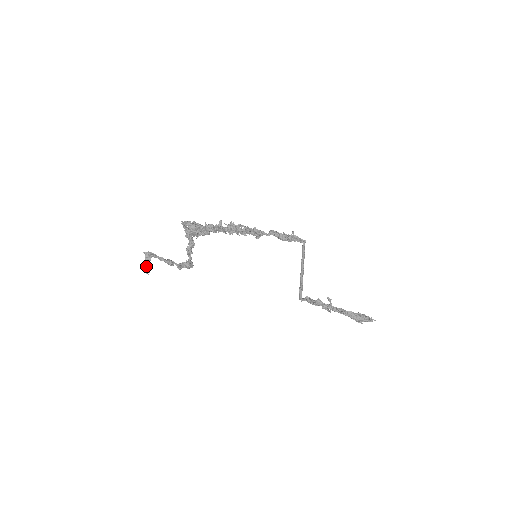
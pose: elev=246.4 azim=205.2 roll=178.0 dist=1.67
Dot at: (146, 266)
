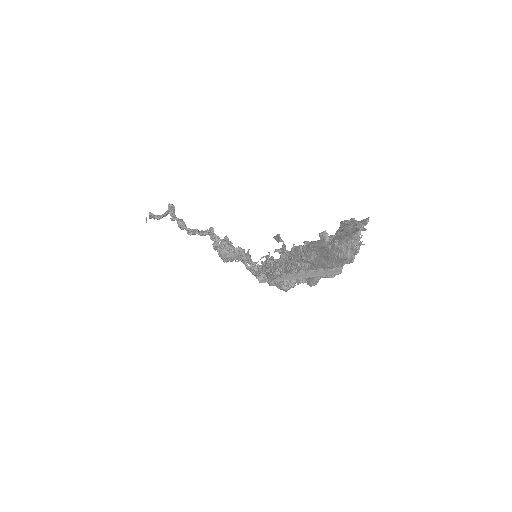
Dot at: occluded
